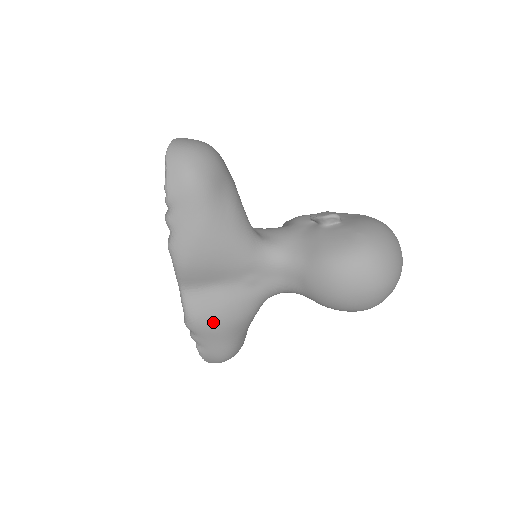
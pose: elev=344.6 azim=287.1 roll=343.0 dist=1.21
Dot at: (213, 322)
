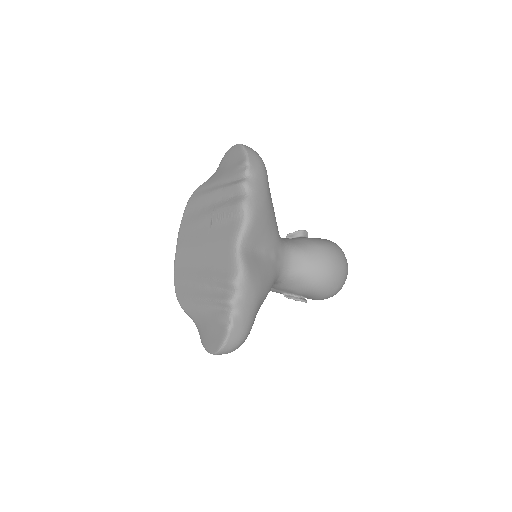
Dot at: (257, 282)
